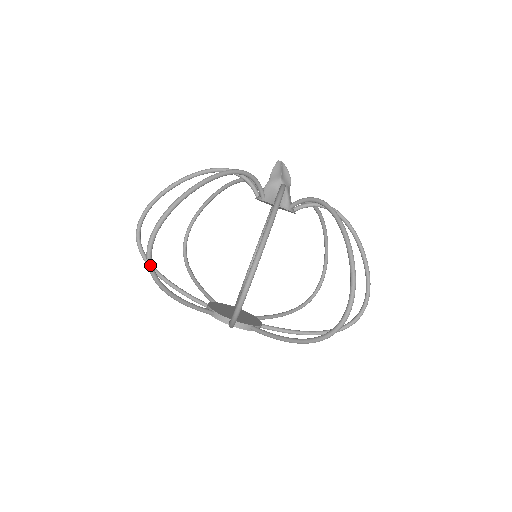
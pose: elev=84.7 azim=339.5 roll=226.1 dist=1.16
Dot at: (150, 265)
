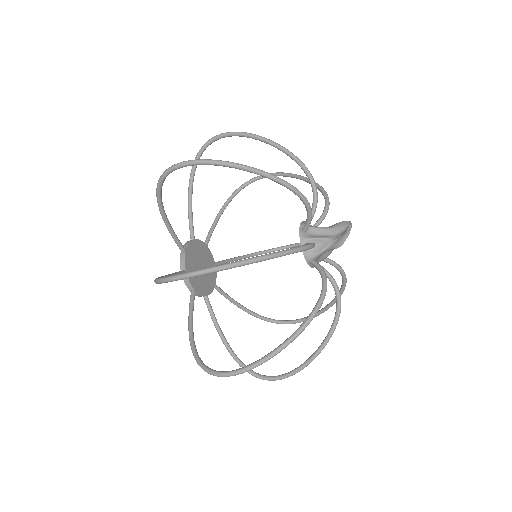
Dot at: (207, 371)
